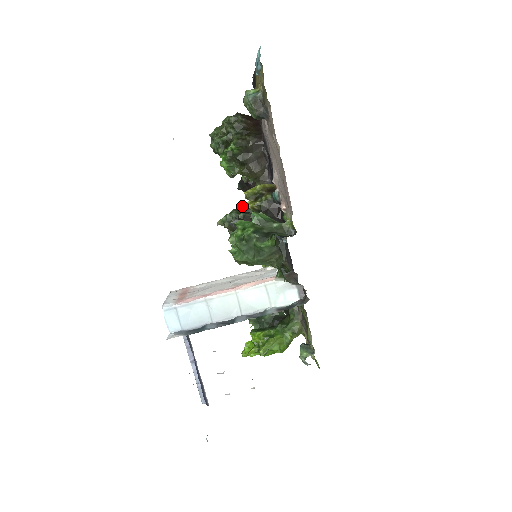
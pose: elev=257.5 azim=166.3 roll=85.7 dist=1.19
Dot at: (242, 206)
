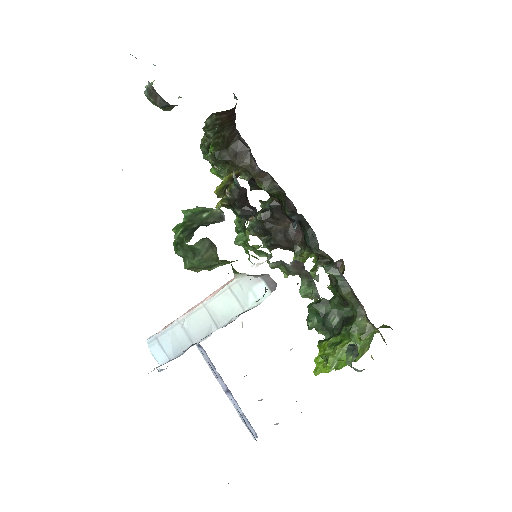
Dot at: occluded
